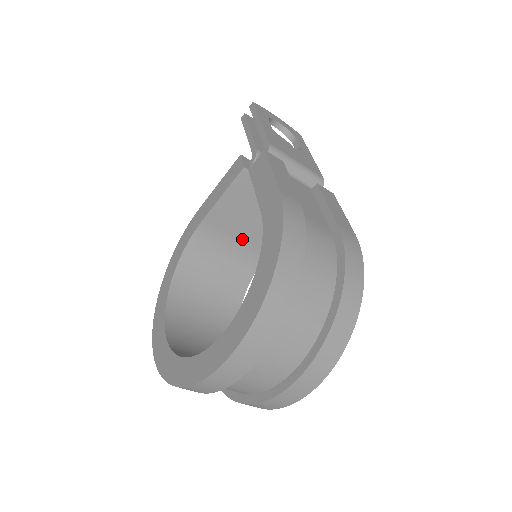
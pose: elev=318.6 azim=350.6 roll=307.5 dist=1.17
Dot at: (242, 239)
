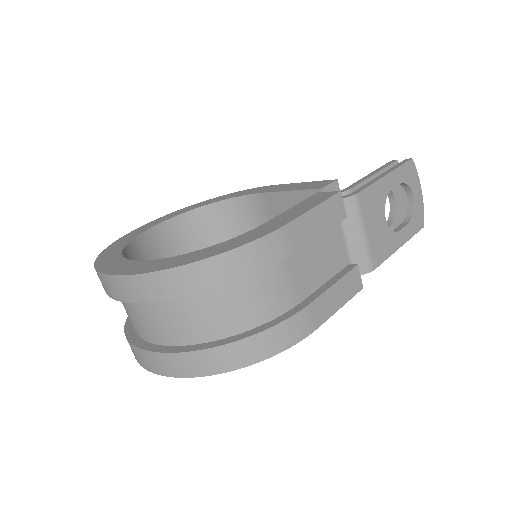
Dot at: occluded
